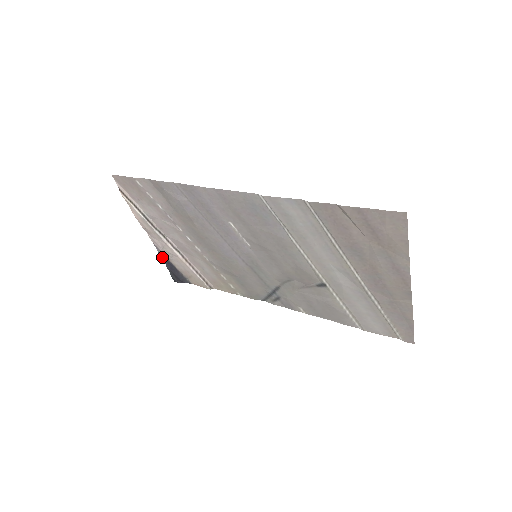
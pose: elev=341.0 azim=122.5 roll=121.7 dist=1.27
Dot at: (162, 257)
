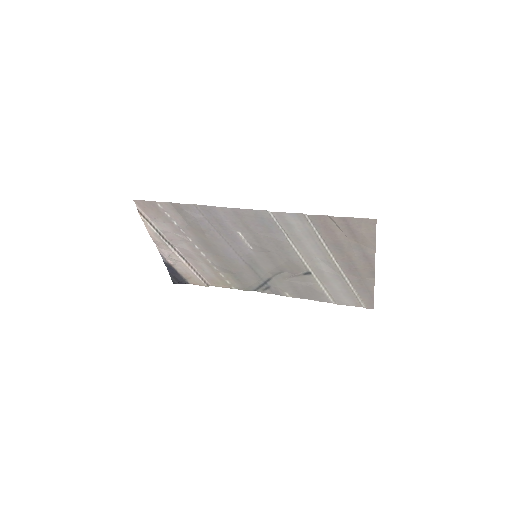
Dot at: (166, 264)
